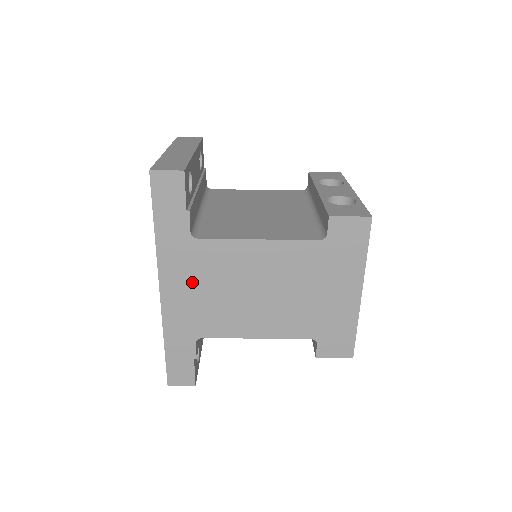
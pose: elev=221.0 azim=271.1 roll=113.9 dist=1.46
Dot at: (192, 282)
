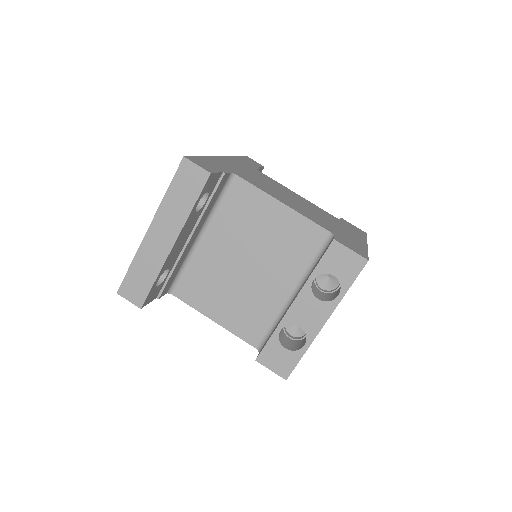
Dot at: (247, 170)
